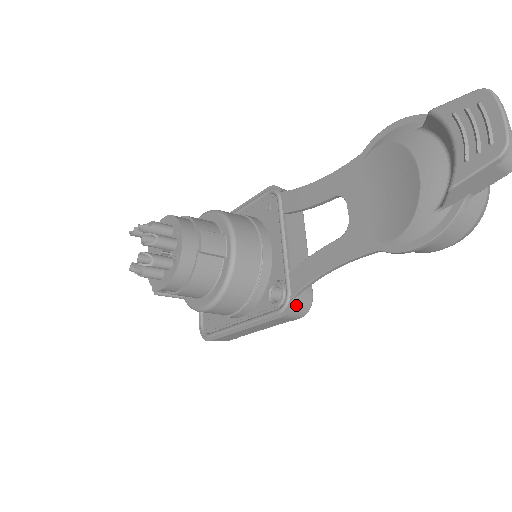
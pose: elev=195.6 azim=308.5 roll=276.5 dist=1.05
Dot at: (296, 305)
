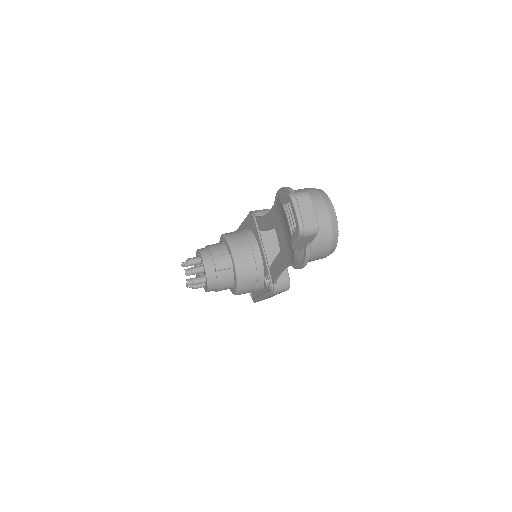
Dot at: (278, 287)
